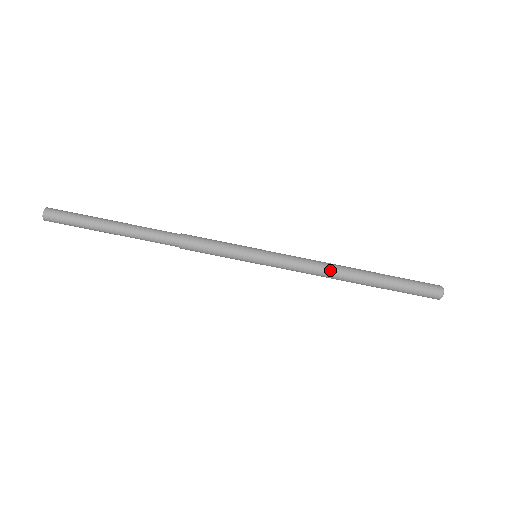
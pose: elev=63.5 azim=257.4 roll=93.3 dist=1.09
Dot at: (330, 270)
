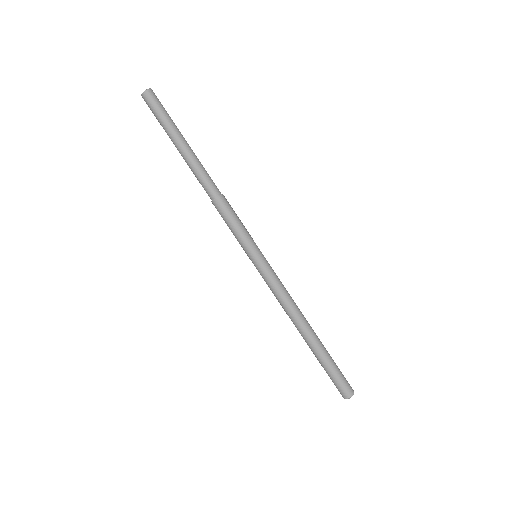
Dot at: (298, 309)
